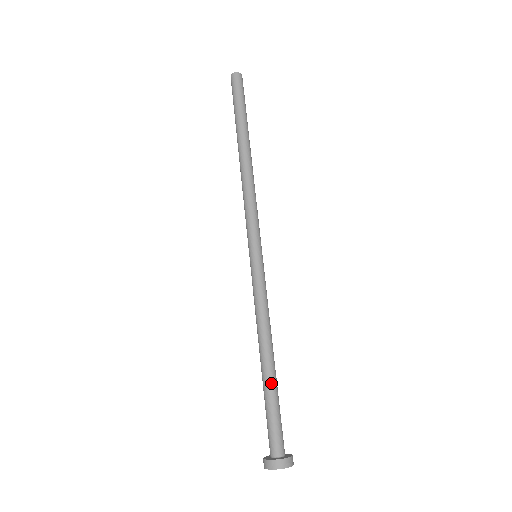
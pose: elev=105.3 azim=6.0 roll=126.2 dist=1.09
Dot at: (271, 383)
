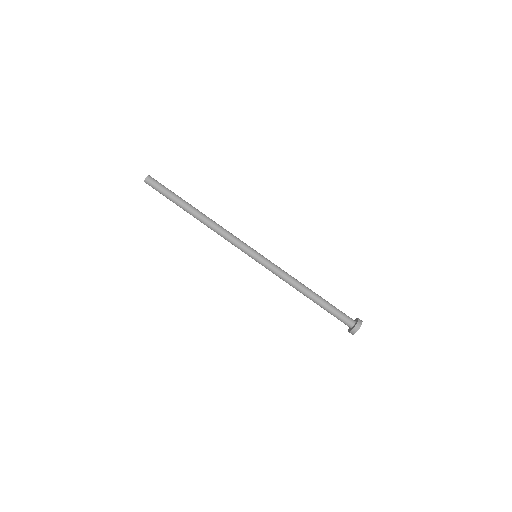
Dot at: (319, 304)
